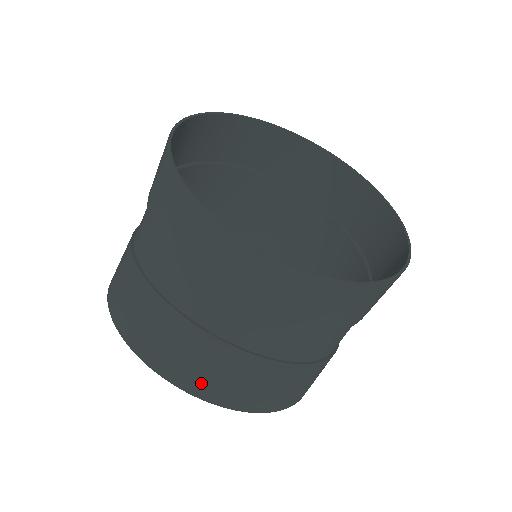
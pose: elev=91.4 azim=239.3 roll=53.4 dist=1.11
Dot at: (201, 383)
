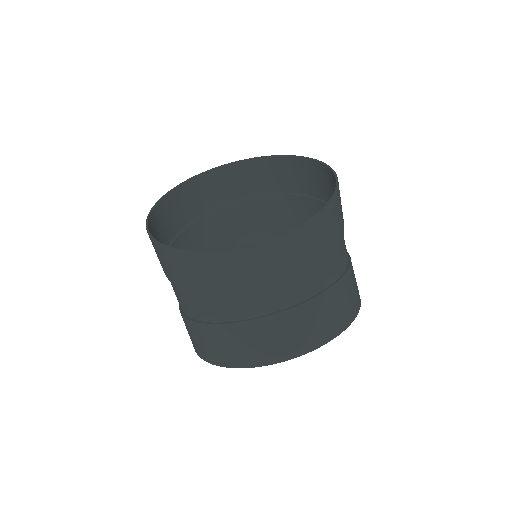
Dot at: (310, 339)
